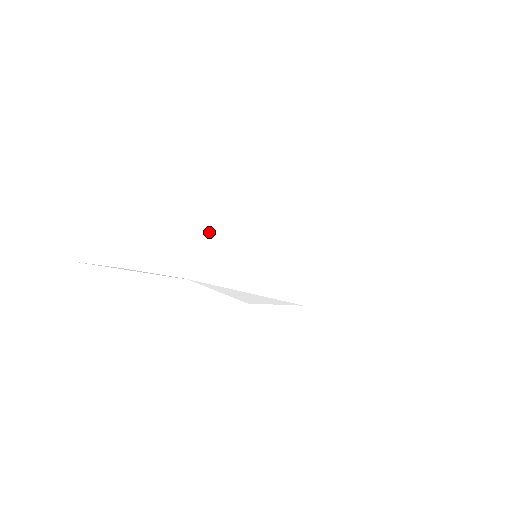
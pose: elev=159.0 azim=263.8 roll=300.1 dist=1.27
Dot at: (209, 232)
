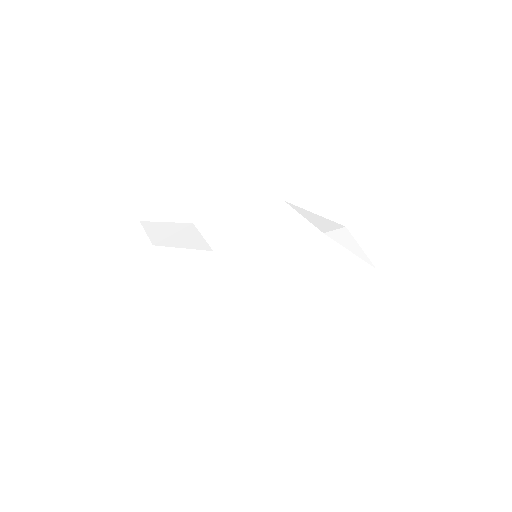
Dot at: (216, 227)
